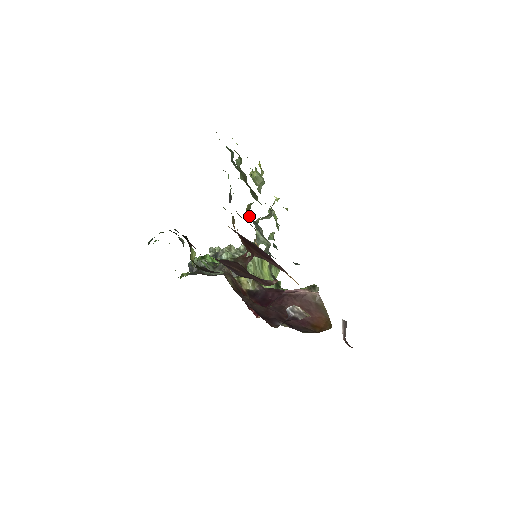
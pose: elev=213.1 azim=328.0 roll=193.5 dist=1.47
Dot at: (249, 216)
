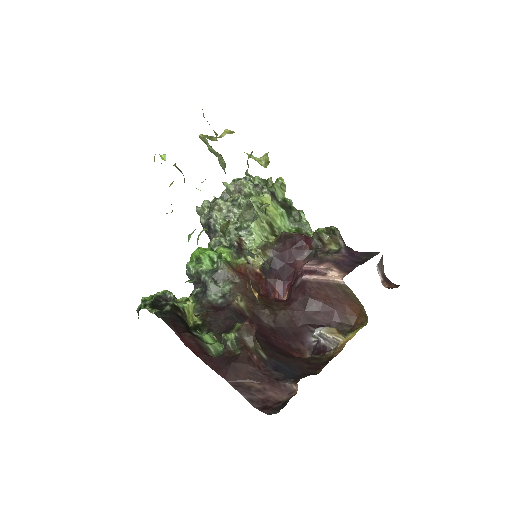
Dot at: occluded
